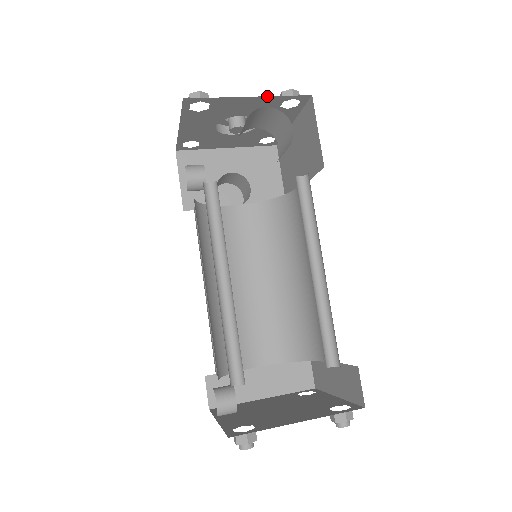
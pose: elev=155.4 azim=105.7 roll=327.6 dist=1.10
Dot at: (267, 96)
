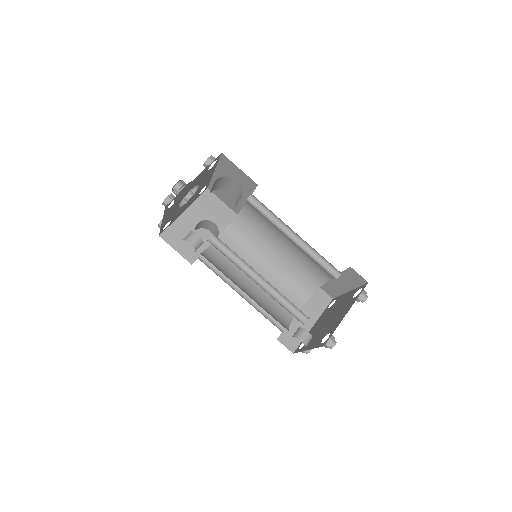
Dot at: (202, 171)
